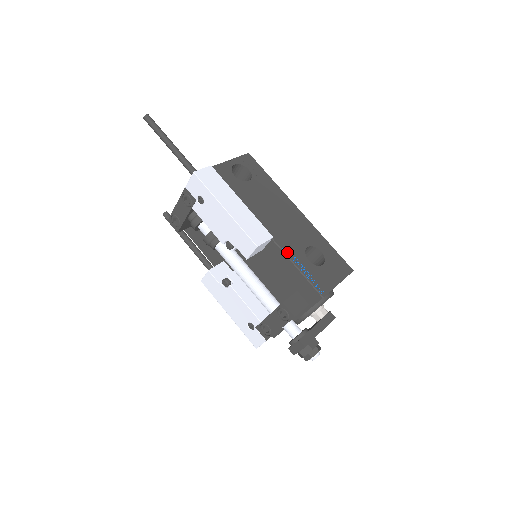
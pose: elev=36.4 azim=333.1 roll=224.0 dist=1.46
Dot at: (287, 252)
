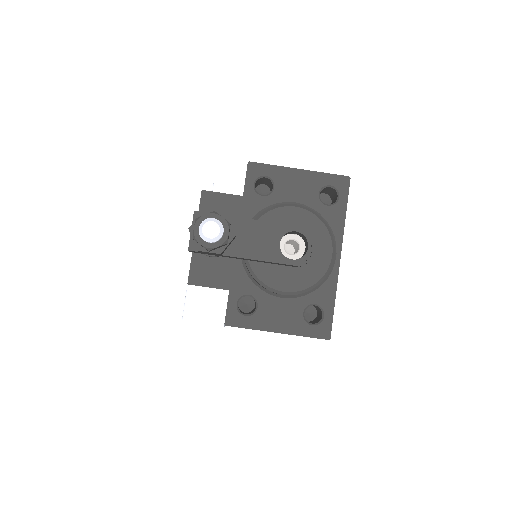
Dot at: occluded
